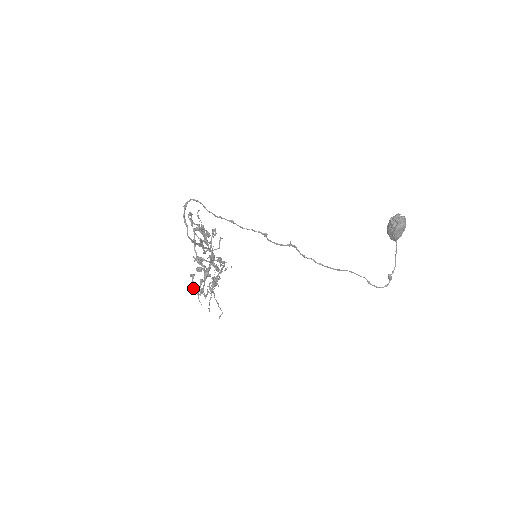
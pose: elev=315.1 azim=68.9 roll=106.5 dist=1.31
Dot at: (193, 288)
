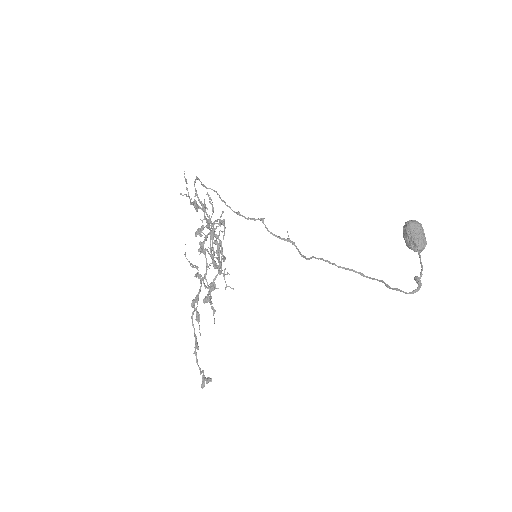
Dot at: (192, 316)
